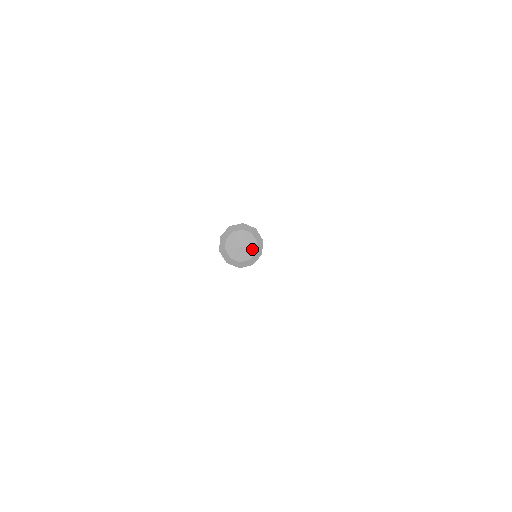
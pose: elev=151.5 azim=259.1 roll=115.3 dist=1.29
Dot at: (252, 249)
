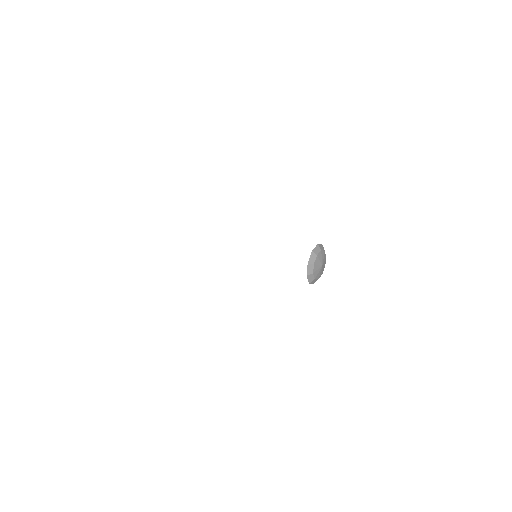
Dot at: occluded
